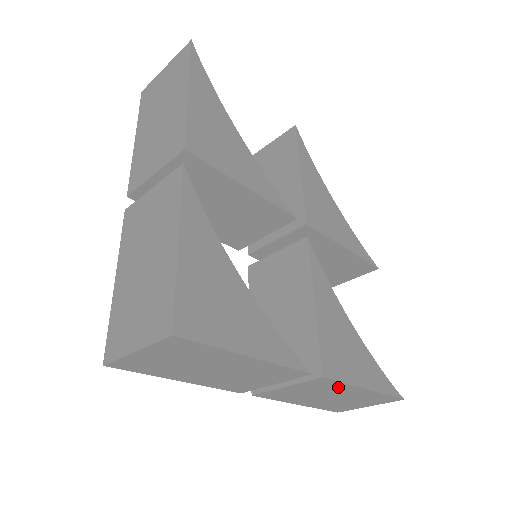
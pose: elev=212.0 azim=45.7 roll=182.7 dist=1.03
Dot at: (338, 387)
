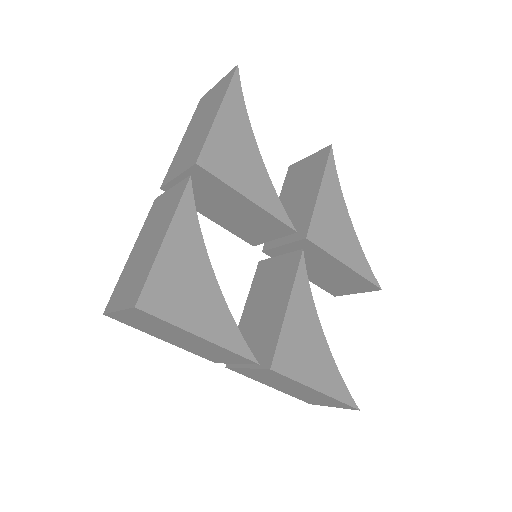
Dot at: (291, 381)
